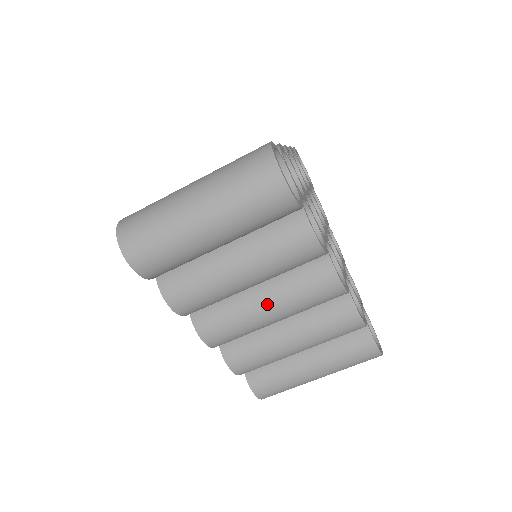
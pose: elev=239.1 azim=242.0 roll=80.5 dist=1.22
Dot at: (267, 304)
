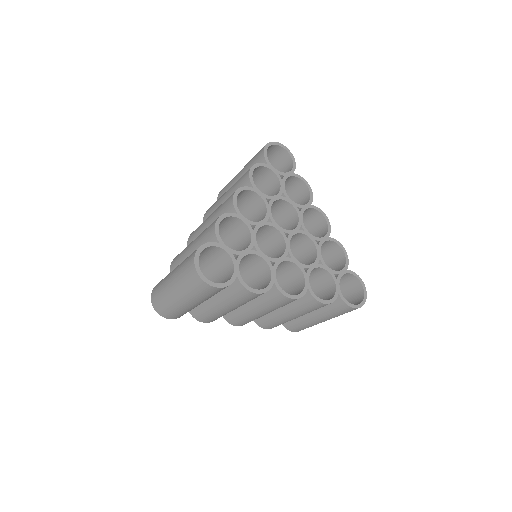
Dot at: (256, 310)
